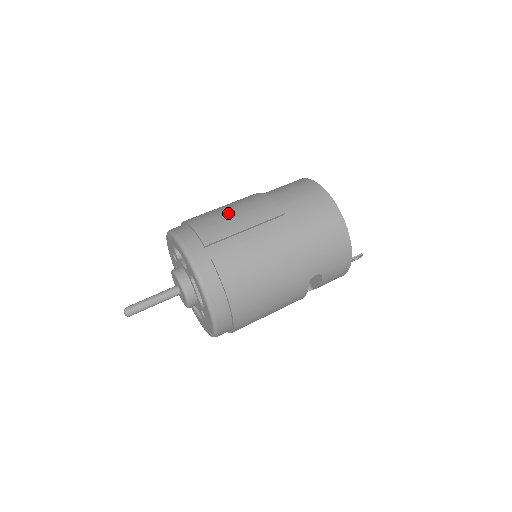
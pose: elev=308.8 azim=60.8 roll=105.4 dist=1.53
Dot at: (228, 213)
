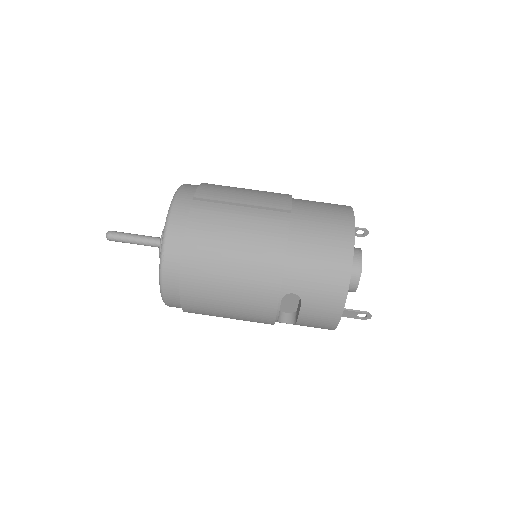
Dot at: (241, 189)
